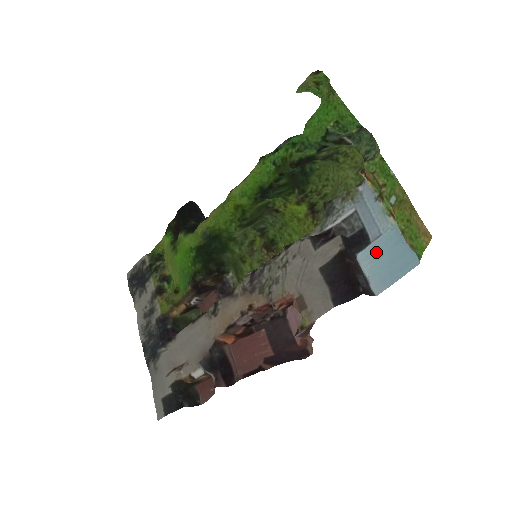
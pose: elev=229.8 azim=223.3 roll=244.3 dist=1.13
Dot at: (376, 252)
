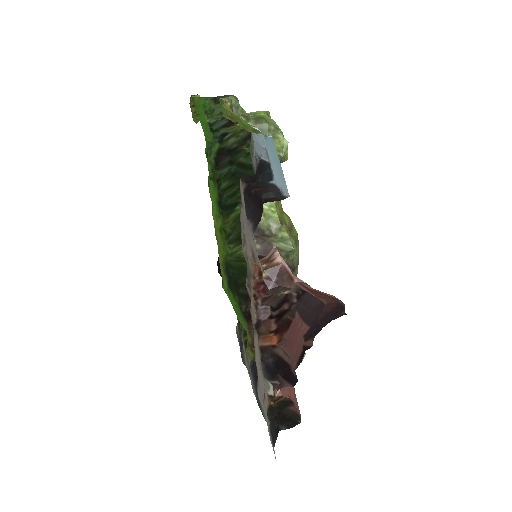
Dot at: (272, 165)
